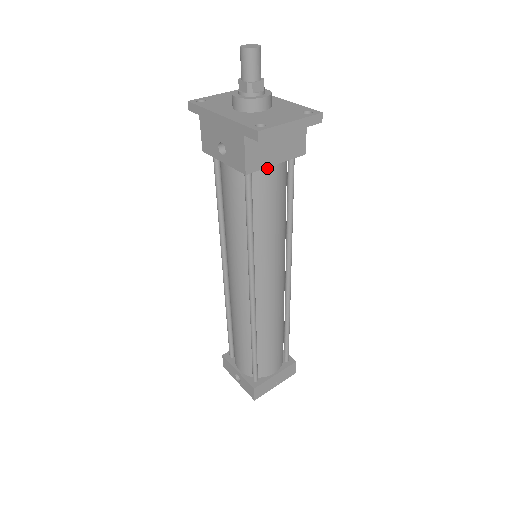
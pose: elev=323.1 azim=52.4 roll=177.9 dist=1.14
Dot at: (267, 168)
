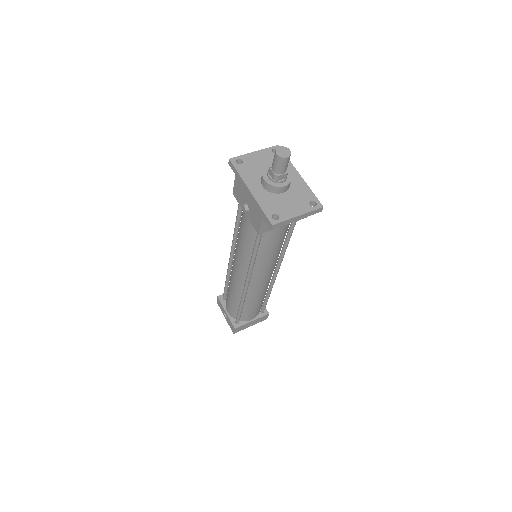
Dot at: occluded
